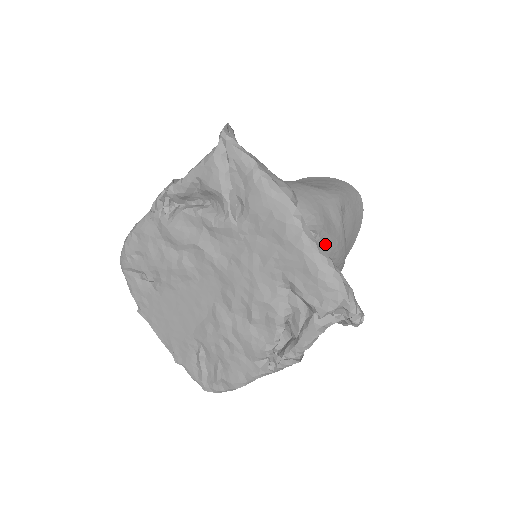
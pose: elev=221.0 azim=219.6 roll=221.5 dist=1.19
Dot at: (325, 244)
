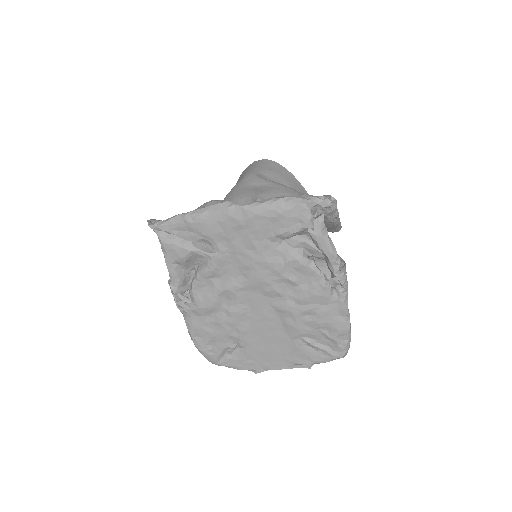
Dot at: occluded
